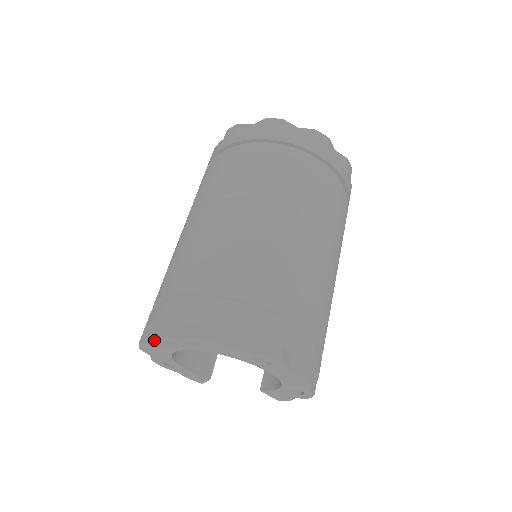
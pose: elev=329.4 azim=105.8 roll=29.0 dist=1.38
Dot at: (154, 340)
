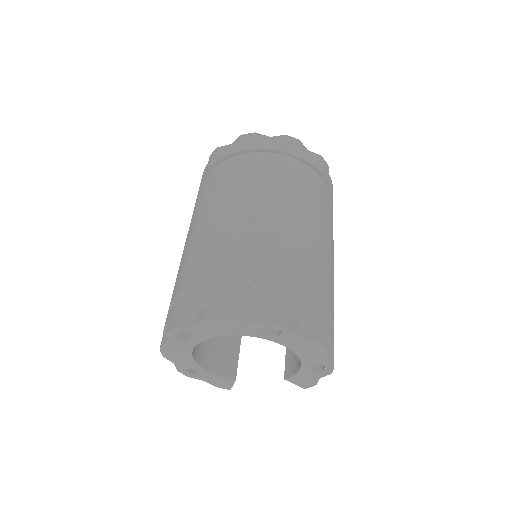
Dot at: (172, 337)
